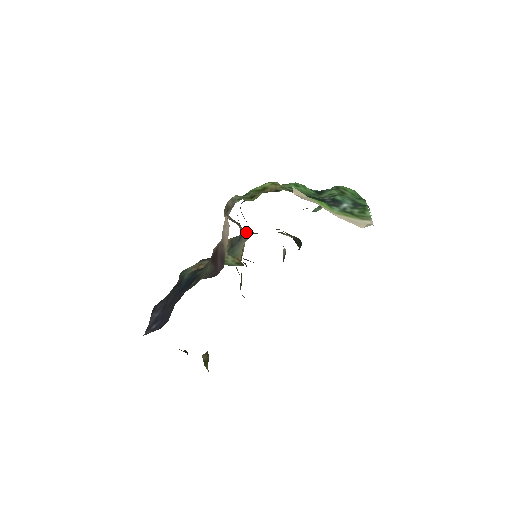
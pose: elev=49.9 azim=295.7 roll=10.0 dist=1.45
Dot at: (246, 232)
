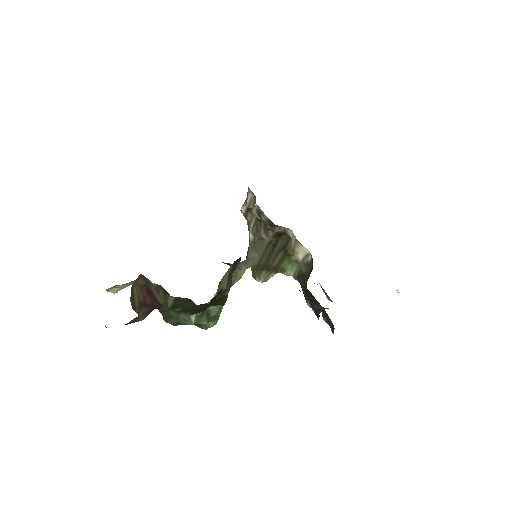
Dot at: (252, 254)
